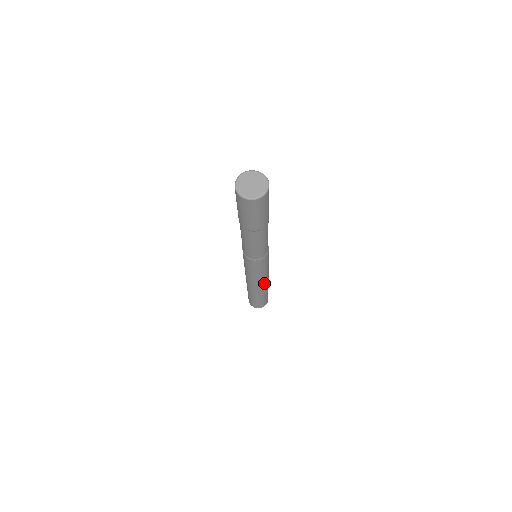
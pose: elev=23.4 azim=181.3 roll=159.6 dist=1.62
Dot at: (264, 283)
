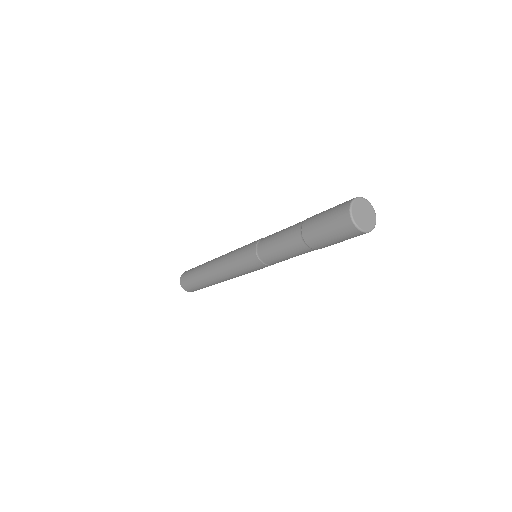
Dot at: occluded
